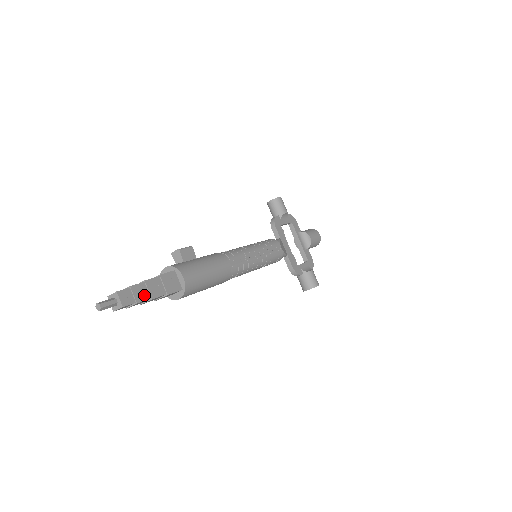
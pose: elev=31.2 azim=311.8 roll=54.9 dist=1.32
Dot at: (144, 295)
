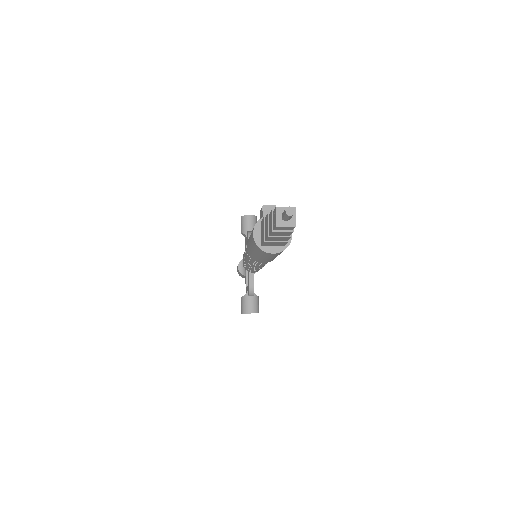
Dot at: occluded
